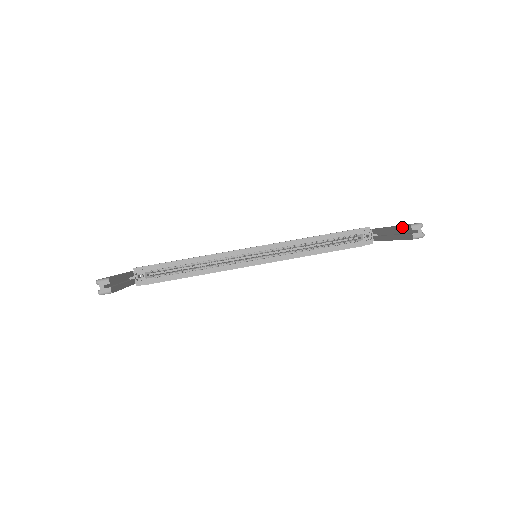
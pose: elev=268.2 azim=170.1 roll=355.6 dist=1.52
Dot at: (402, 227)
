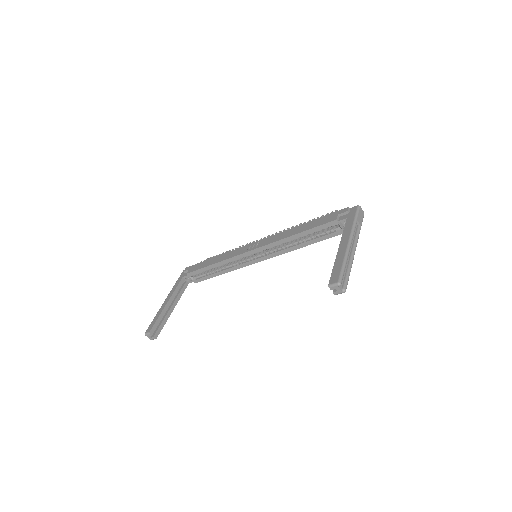
Dot at: (332, 273)
